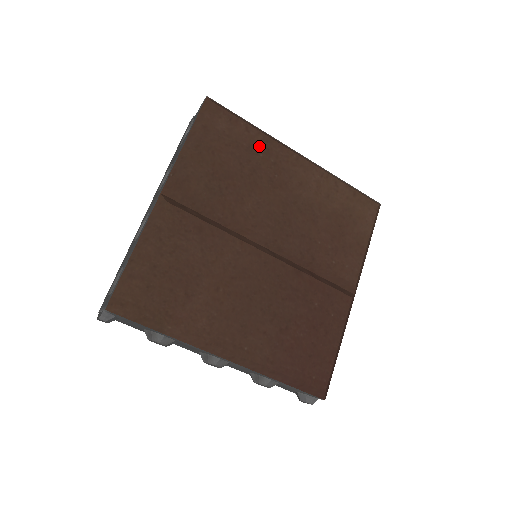
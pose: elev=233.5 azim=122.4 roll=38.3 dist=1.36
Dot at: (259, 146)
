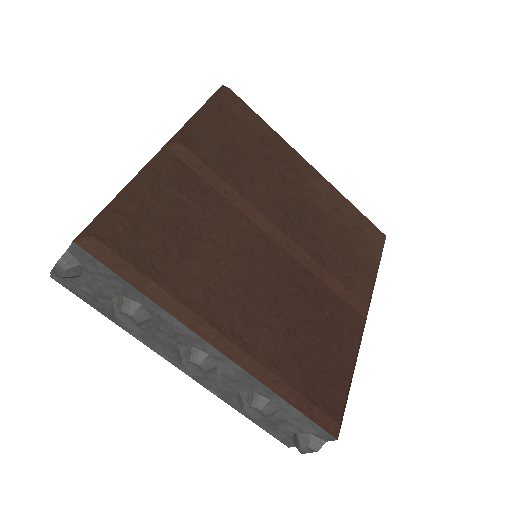
Dot at: (271, 141)
